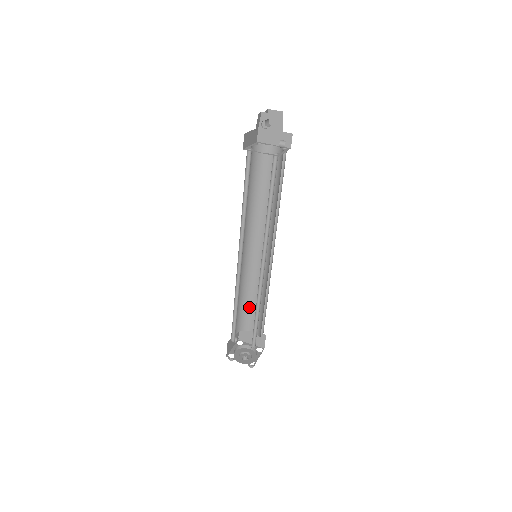
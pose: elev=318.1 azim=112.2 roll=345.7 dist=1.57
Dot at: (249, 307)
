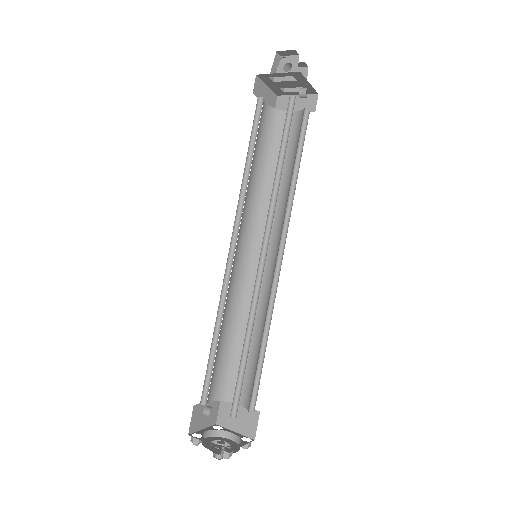
Dot at: (239, 357)
